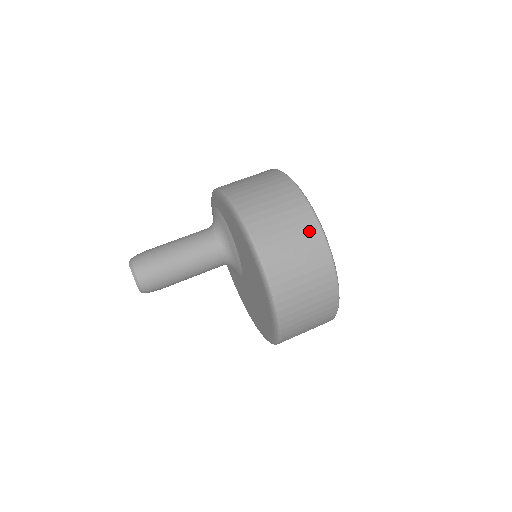
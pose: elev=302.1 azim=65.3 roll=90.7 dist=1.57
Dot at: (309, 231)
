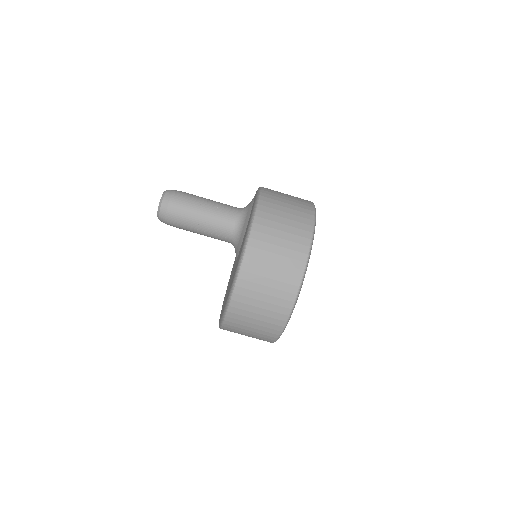
Dot at: (289, 284)
